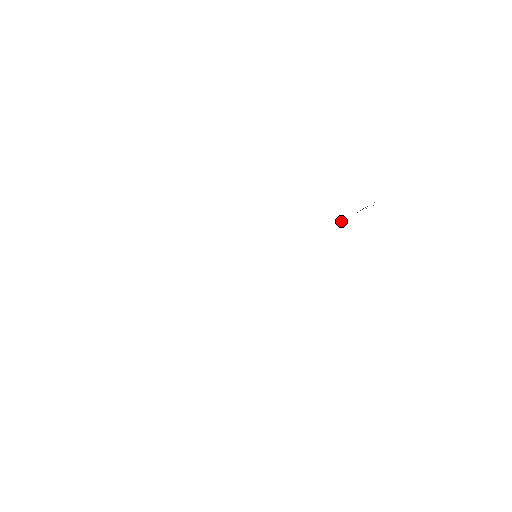
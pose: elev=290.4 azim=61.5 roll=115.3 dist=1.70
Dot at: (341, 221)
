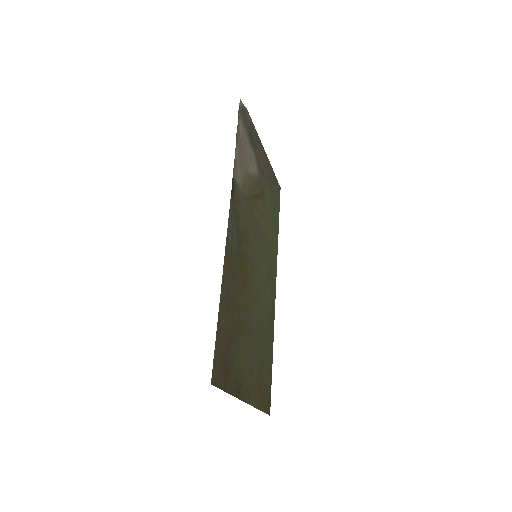
Dot at: (237, 136)
